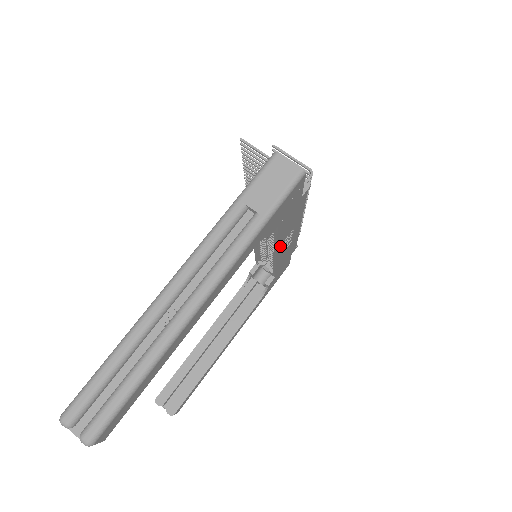
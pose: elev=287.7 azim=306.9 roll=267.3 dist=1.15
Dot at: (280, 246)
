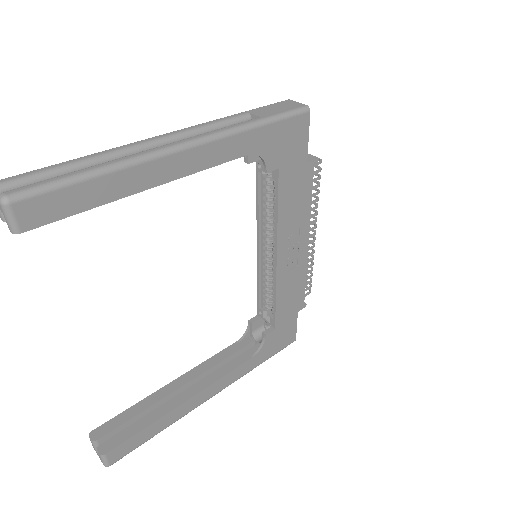
Dot at: (282, 240)
